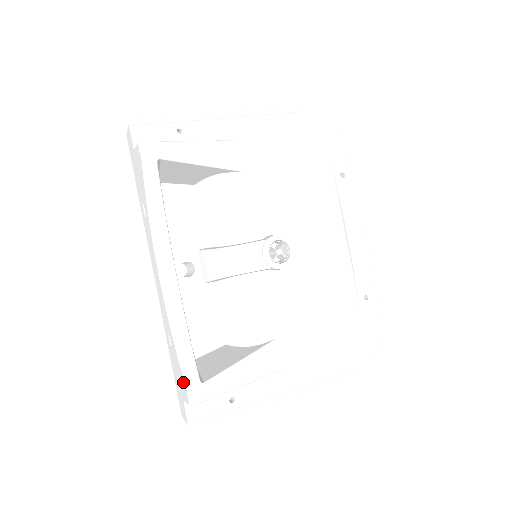
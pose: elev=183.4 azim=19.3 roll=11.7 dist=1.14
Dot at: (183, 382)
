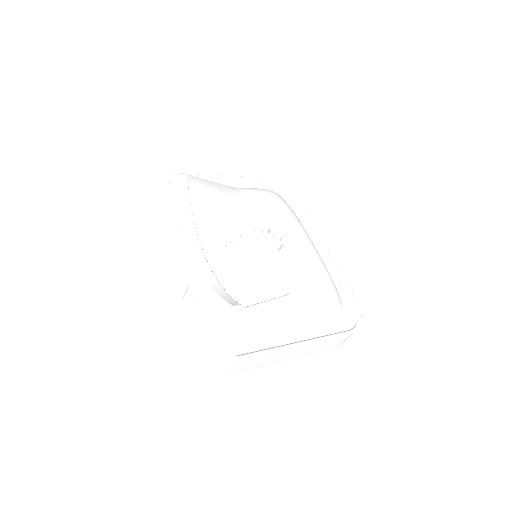
Dot at: (228, 311)
